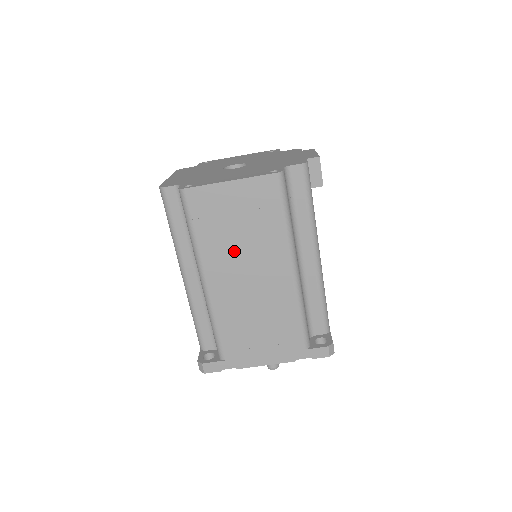
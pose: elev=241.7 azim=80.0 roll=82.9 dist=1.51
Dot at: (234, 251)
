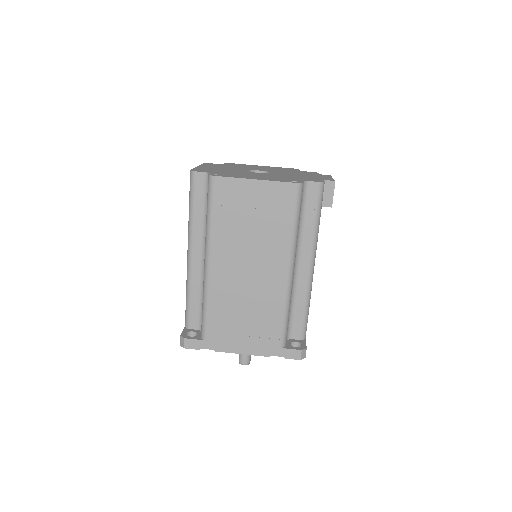
Dot at: (242, 242)
